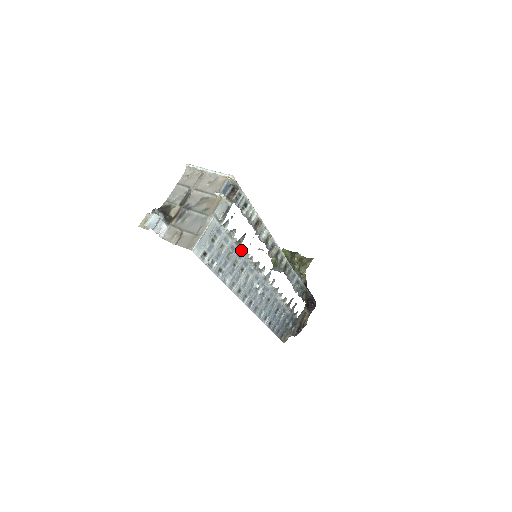
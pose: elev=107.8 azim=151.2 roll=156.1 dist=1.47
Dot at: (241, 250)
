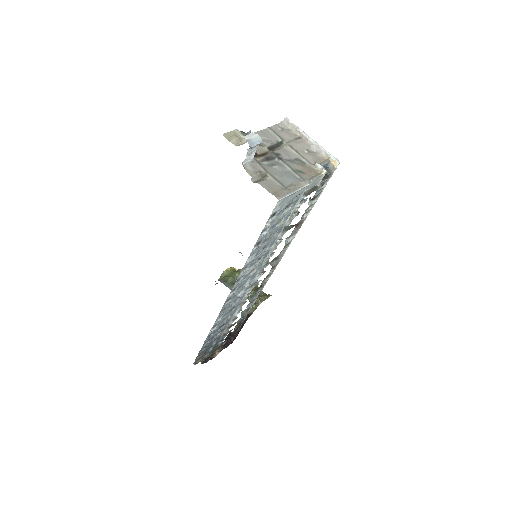
Dot at: (279, 238)
